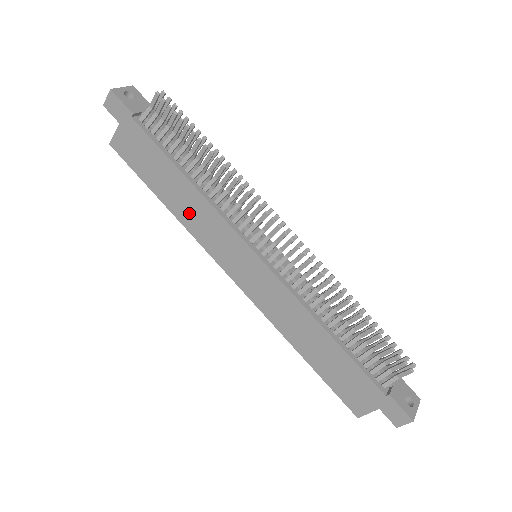
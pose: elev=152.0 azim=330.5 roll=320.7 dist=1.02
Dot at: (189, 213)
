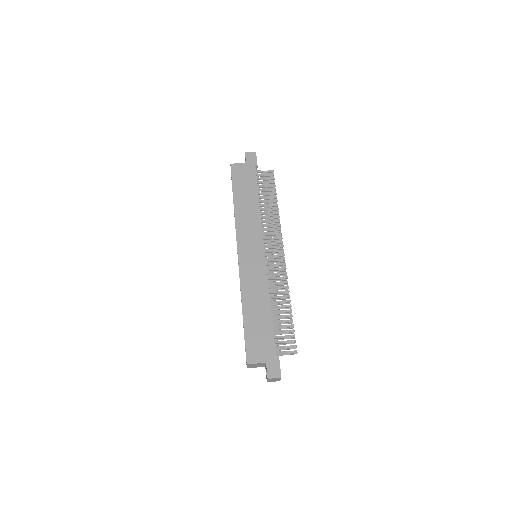
Dot at: (245, 214)
